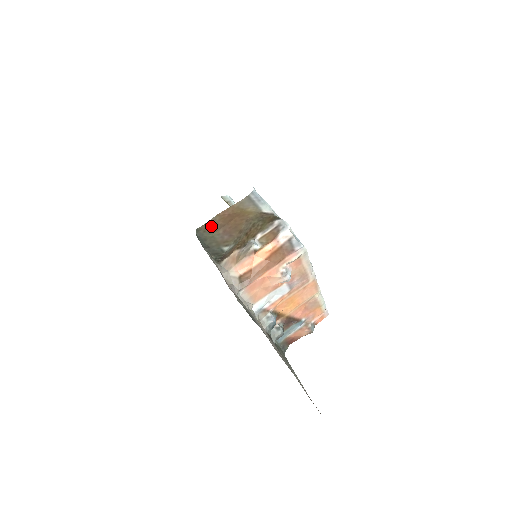
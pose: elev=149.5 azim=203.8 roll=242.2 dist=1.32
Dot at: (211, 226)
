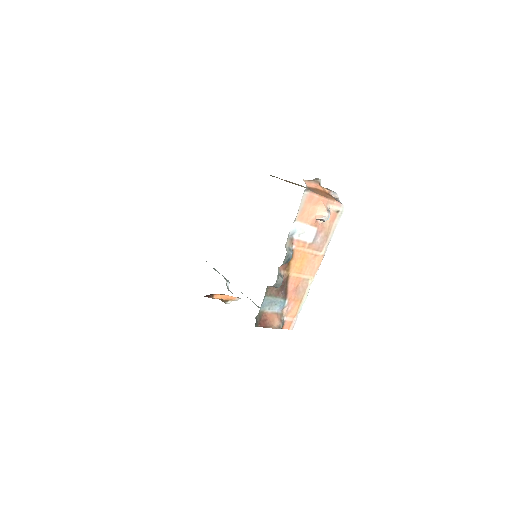
Dot at: occluded
